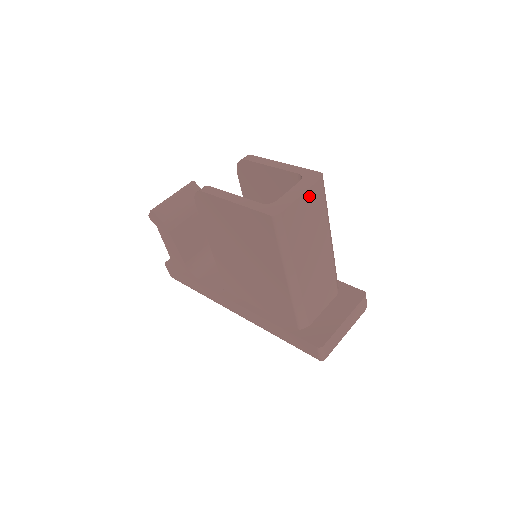
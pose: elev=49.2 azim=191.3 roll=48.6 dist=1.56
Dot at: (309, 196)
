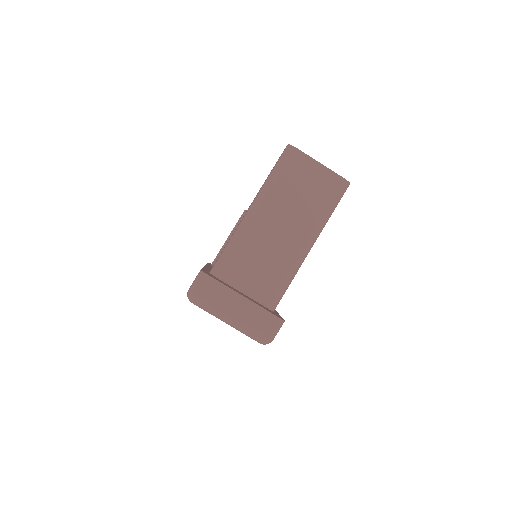
Dot at: (324, 174)
